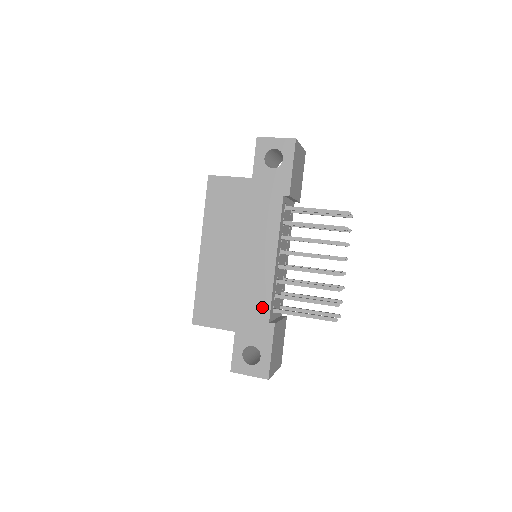
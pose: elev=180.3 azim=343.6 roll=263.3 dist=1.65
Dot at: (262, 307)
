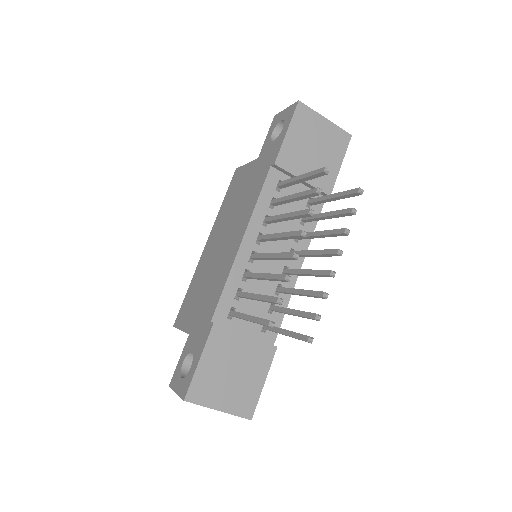
Dot at: (214, 302)
